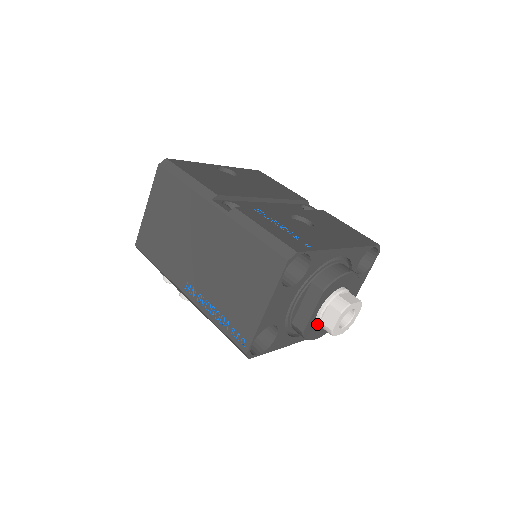
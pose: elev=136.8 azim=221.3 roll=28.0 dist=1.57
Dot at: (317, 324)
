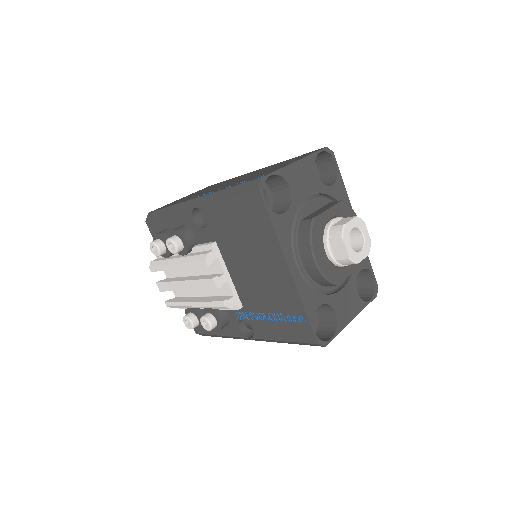
Dot at: (325, 233)
